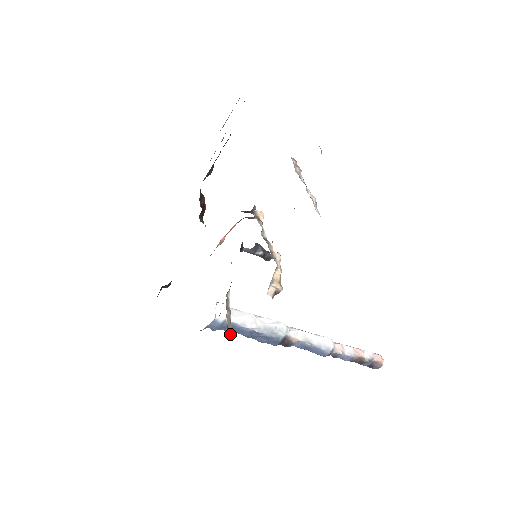
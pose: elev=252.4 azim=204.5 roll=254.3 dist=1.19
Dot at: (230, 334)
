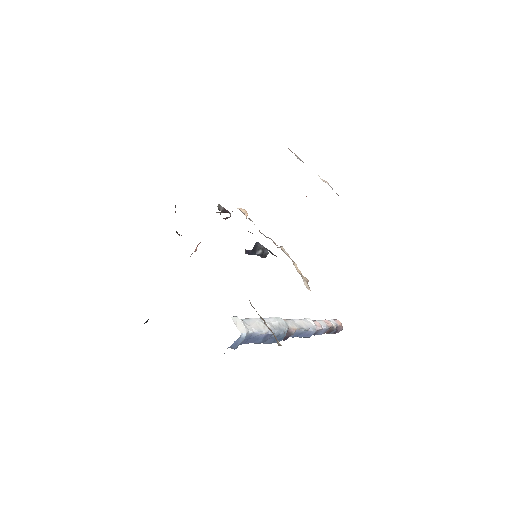
Dot at: (278, 343)
